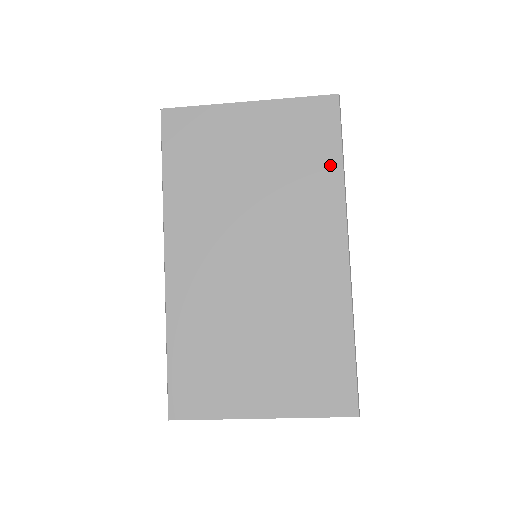
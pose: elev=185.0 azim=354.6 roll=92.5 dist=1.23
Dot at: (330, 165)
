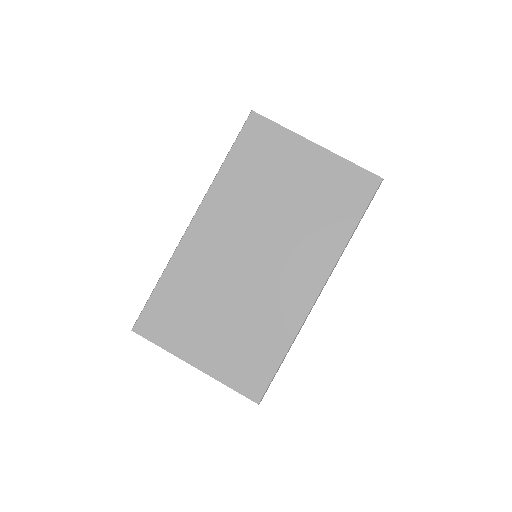
Dot at: (345, 225)
